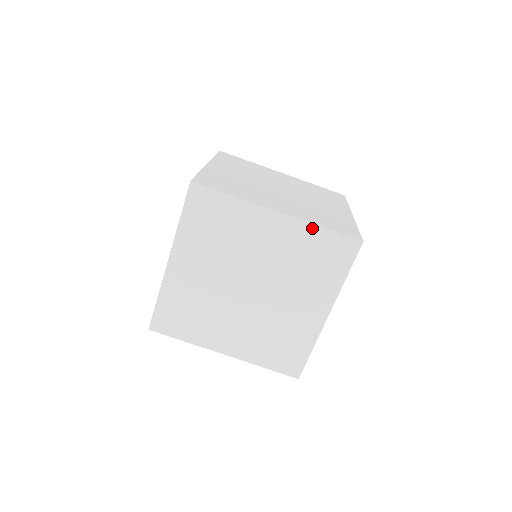
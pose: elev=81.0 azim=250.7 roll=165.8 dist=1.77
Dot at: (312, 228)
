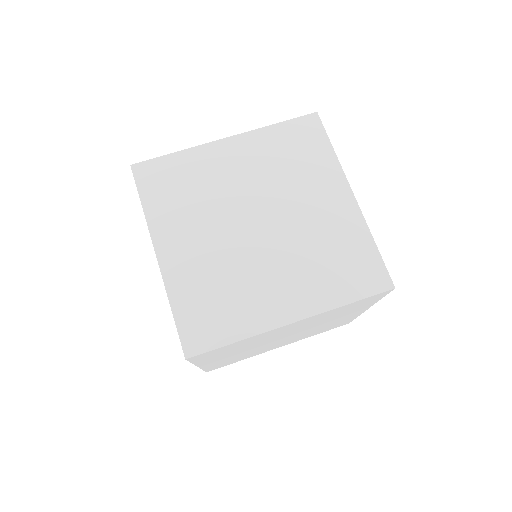
Dot at: (266, 131)
